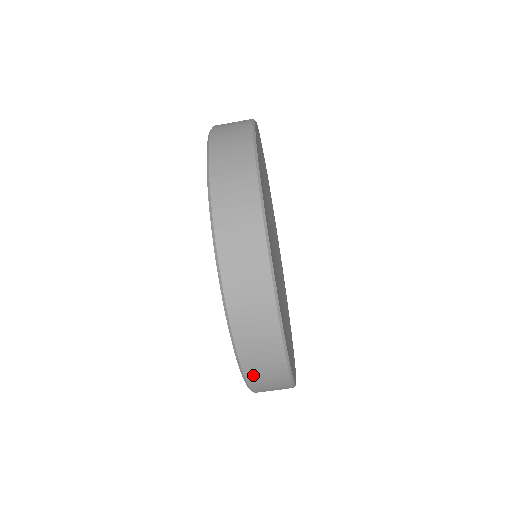
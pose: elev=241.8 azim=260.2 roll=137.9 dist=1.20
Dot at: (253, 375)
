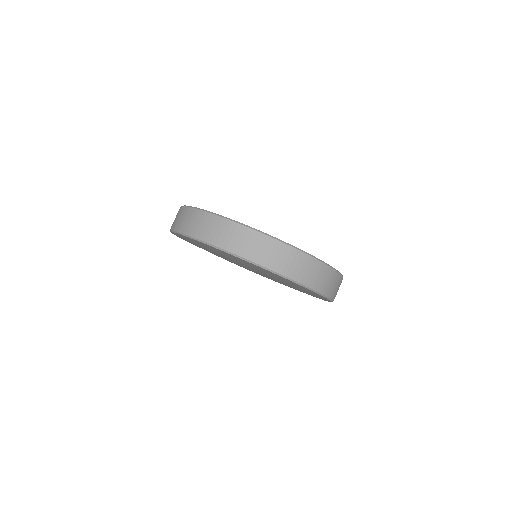
Dot at: occluded
